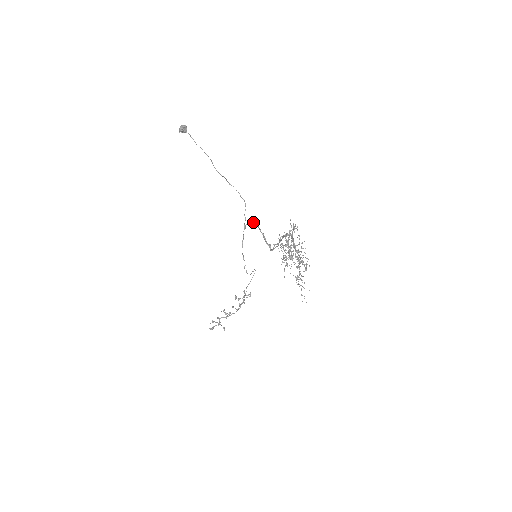
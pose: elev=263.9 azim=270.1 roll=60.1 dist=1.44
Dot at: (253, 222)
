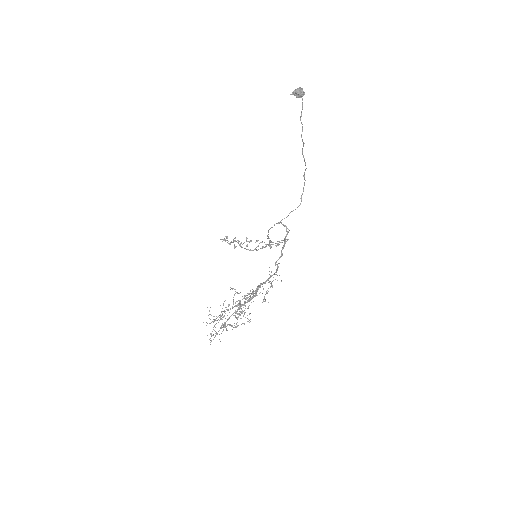
Dot at: occluded
